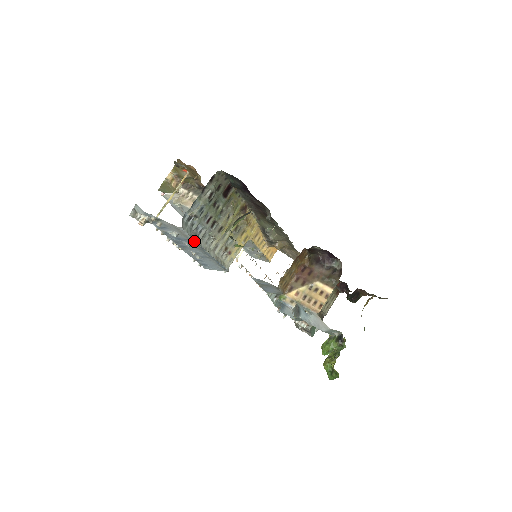
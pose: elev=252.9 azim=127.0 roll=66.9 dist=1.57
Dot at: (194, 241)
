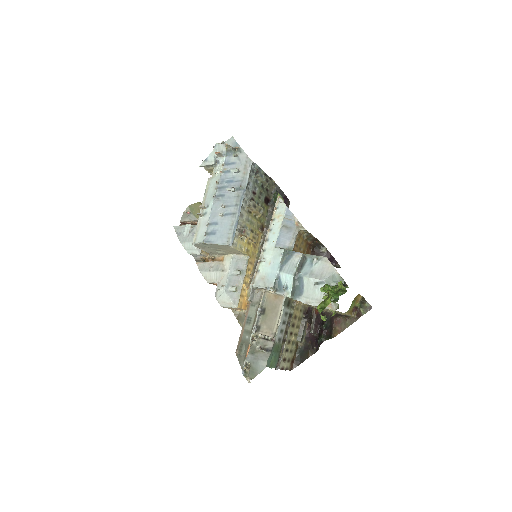
Dot at: (246, 183)
